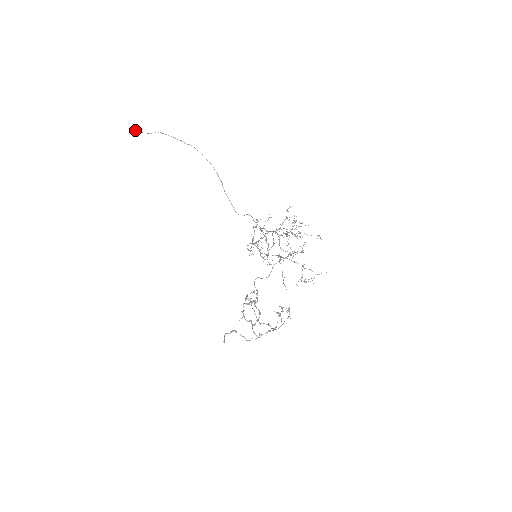
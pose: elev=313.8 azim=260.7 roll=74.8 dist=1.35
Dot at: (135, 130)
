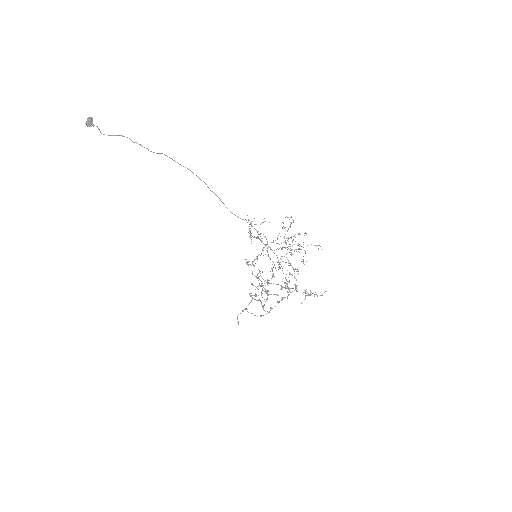
Dot at: (90, 126)
